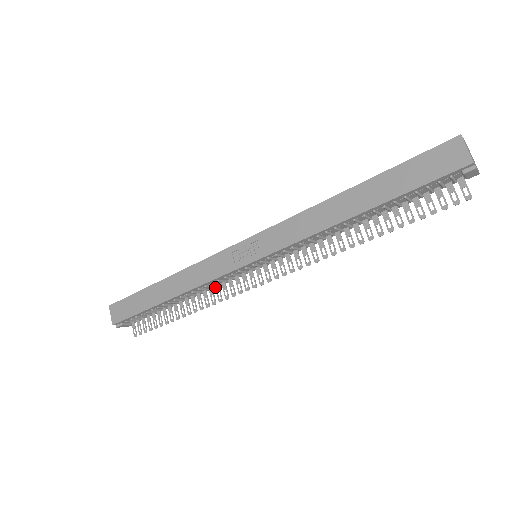
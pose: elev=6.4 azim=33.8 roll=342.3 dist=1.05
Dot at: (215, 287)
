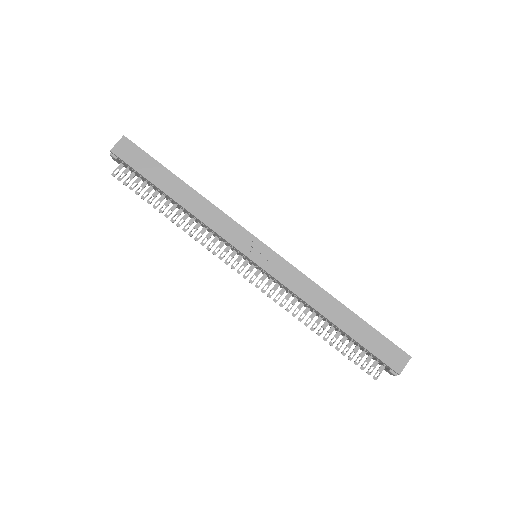
Dot at: (209, 232)
